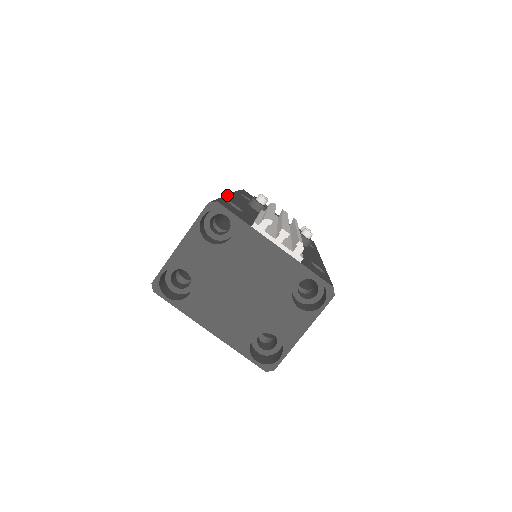
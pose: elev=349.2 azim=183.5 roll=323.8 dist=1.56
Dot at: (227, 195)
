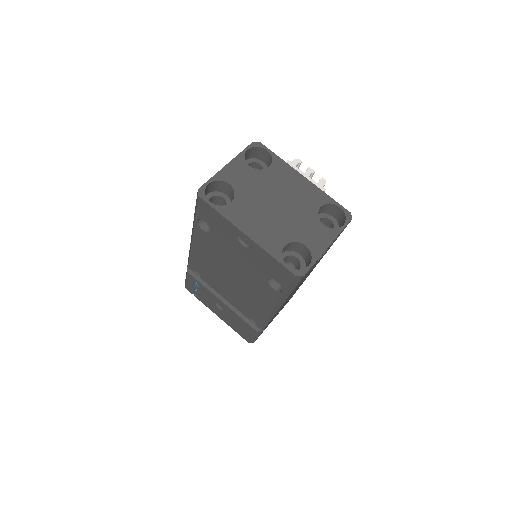
Dot at: occluded
